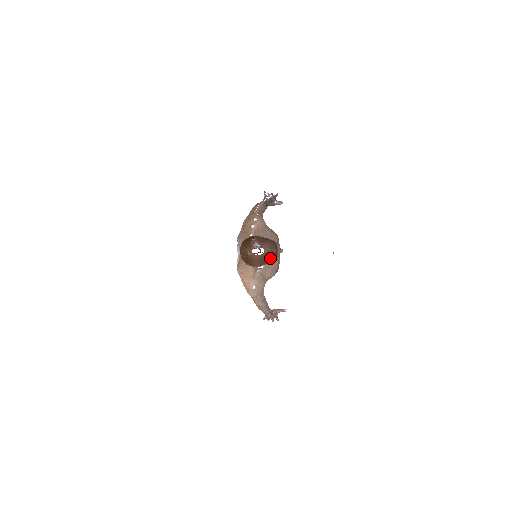
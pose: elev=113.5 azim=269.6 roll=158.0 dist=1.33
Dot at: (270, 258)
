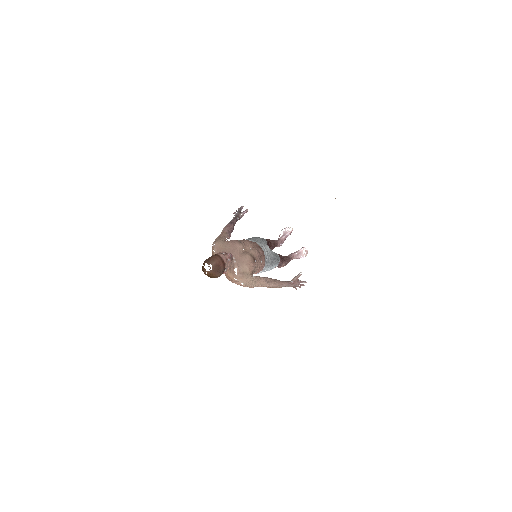
Dot at: (220, 266)
